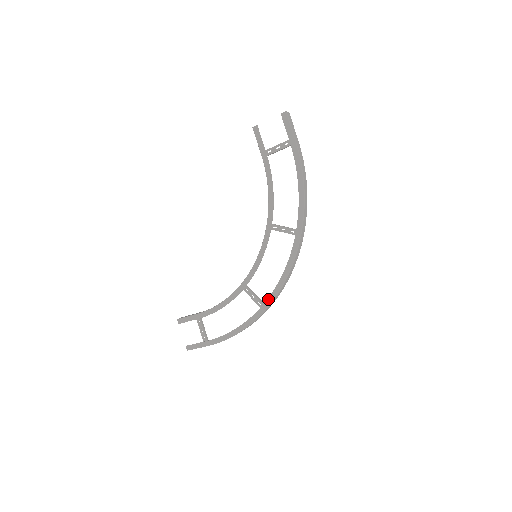
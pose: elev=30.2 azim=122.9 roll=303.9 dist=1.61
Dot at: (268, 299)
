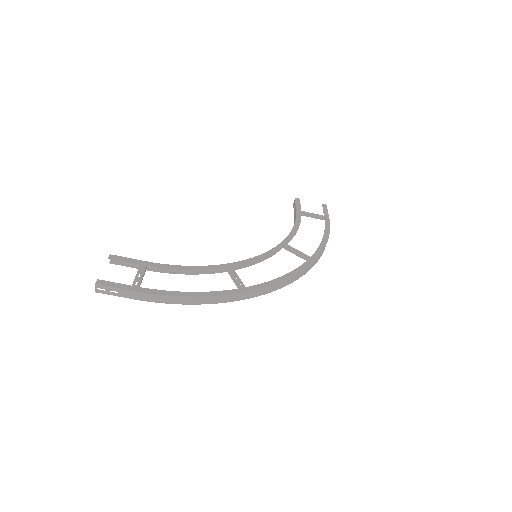
Dot at: (255, 285)
